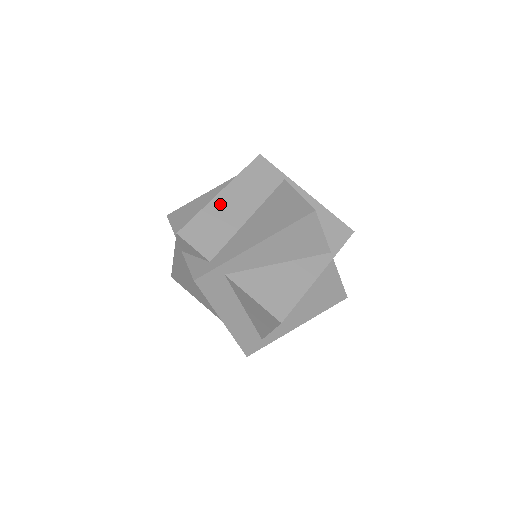
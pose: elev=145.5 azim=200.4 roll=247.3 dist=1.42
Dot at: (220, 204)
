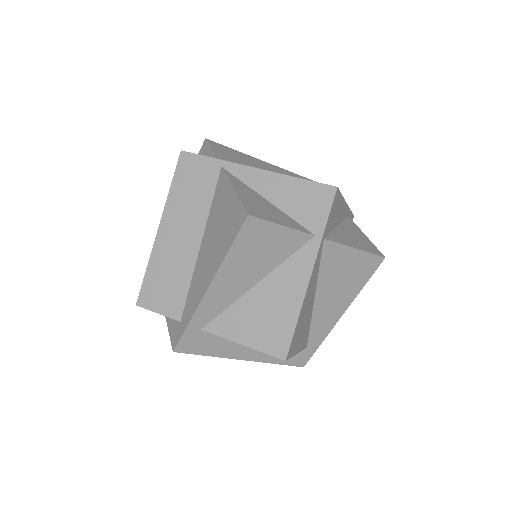
Dot at: (164, 245)
